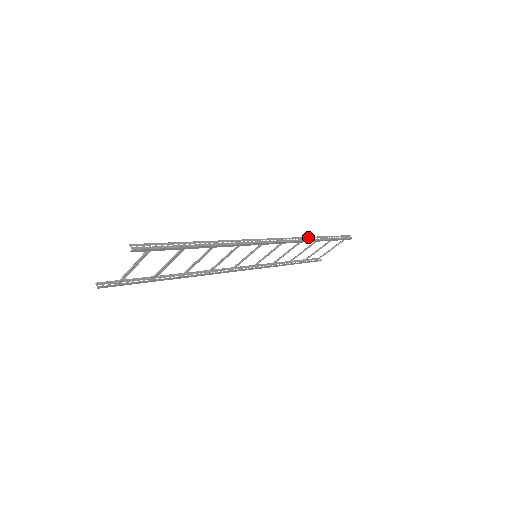
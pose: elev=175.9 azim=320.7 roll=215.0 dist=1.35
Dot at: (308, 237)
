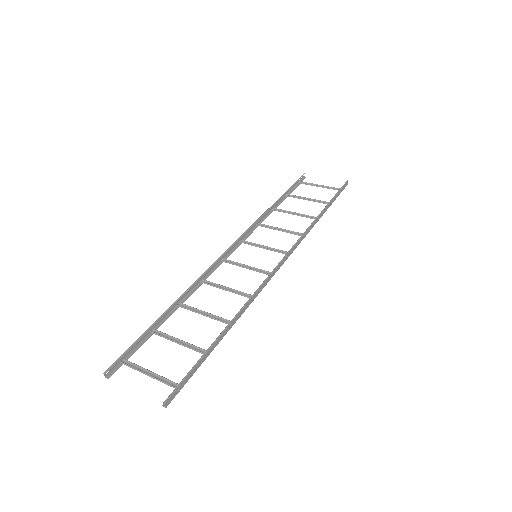
Dot at: (312, 224)
